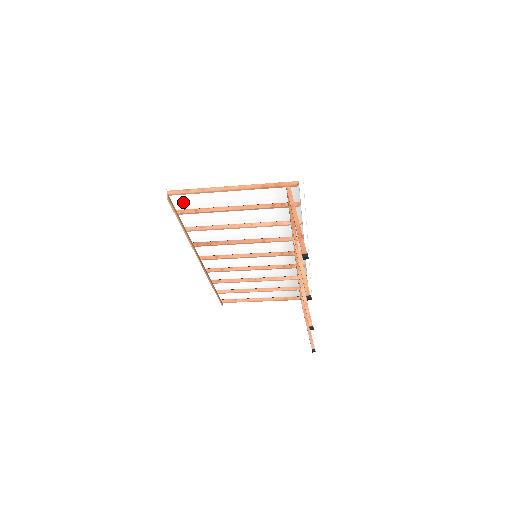
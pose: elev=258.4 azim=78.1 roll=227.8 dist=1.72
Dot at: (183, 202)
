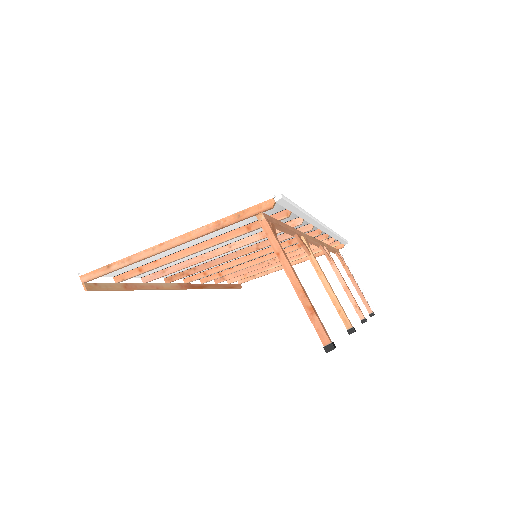
Dot at: (114, 271)
